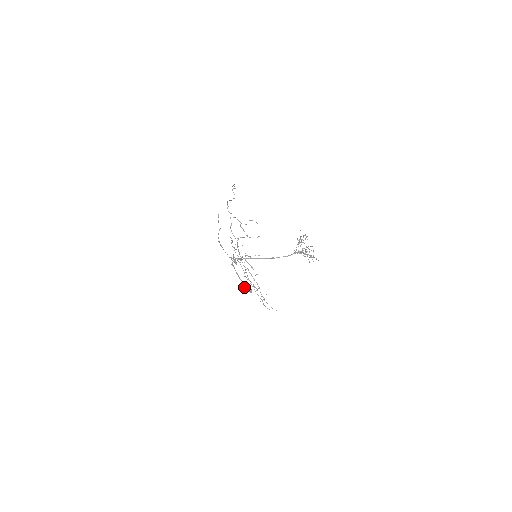
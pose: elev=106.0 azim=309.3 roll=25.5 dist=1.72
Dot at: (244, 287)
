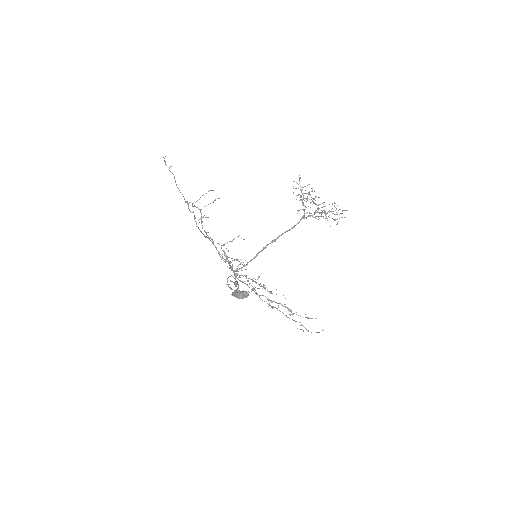
Dot at: (233, 293)
